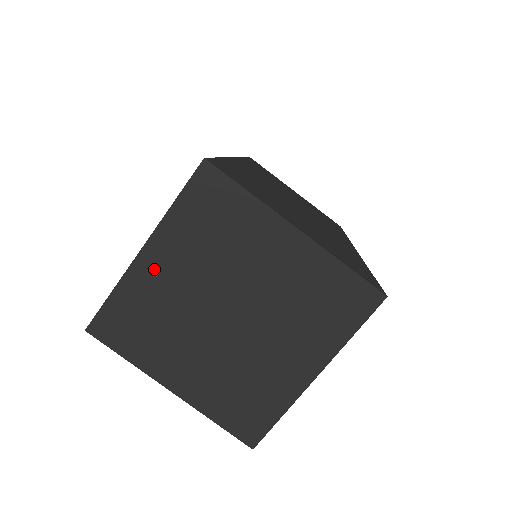
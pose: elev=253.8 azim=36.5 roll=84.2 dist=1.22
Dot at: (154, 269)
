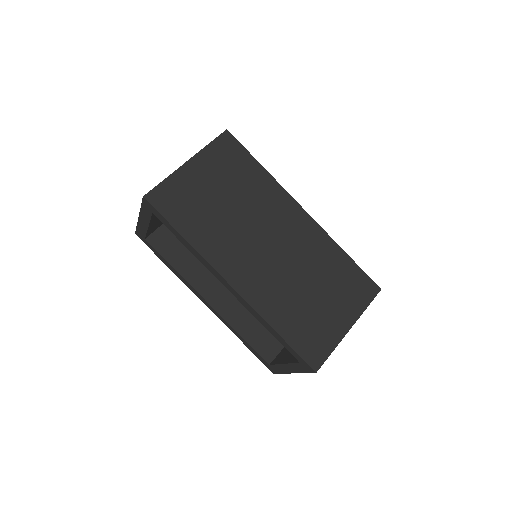
Dot at: occluded
